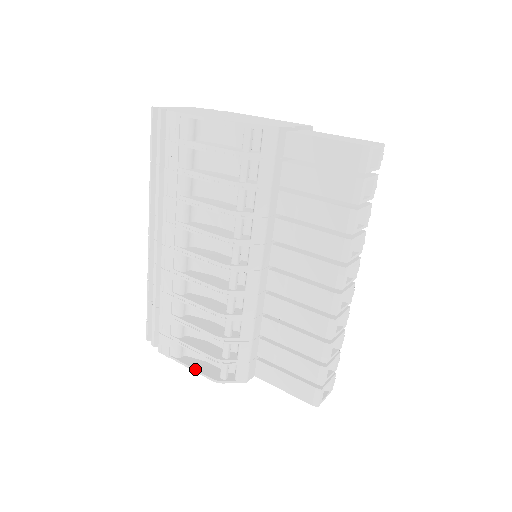
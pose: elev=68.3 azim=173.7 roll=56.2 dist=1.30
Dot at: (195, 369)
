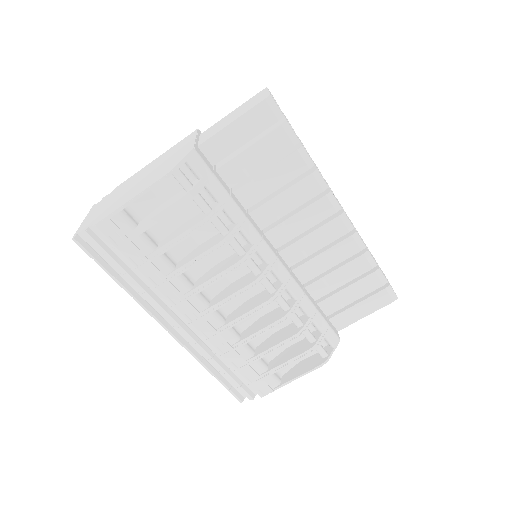
Dot at: (301, 374)
